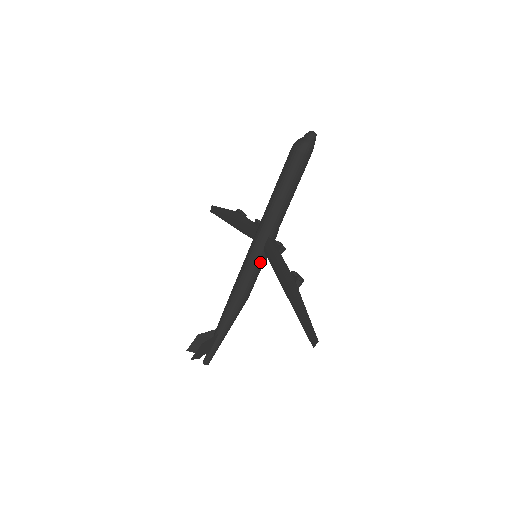
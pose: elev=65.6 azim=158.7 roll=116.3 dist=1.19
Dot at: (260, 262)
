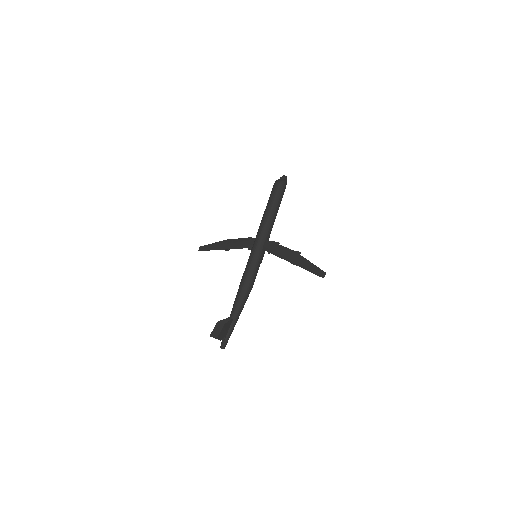
Dot at: (261, 258)
